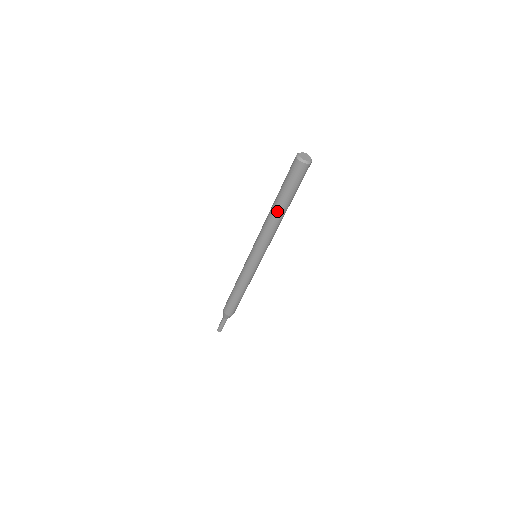
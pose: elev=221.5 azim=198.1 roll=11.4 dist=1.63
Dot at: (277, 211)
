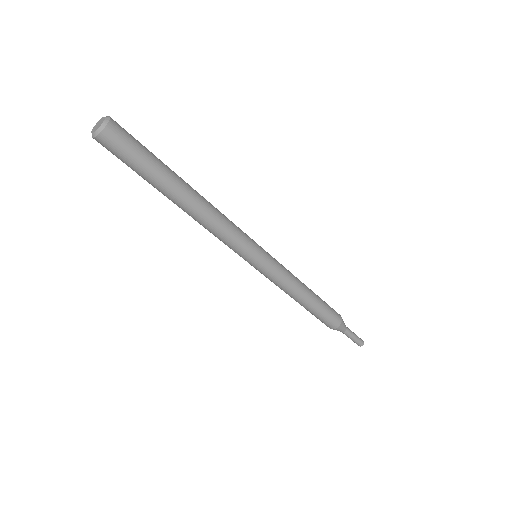
Dot at: (179, 202)
